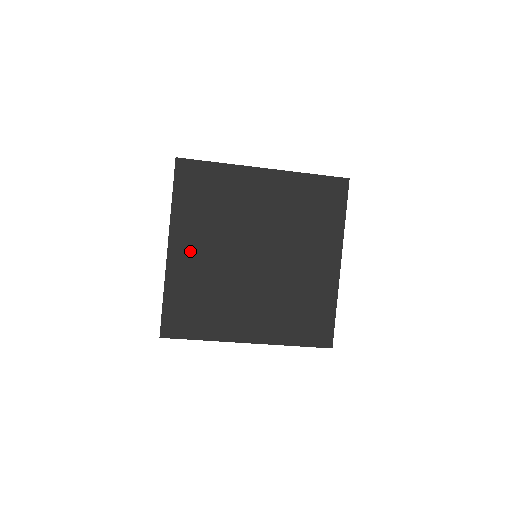
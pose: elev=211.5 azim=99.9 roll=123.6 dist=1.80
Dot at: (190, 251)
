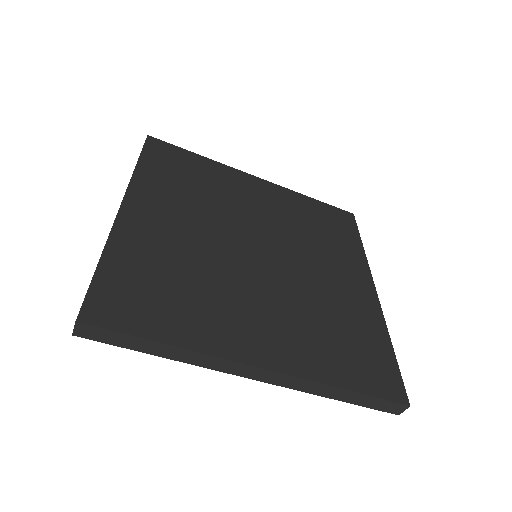
Dot at: (157, 217)
